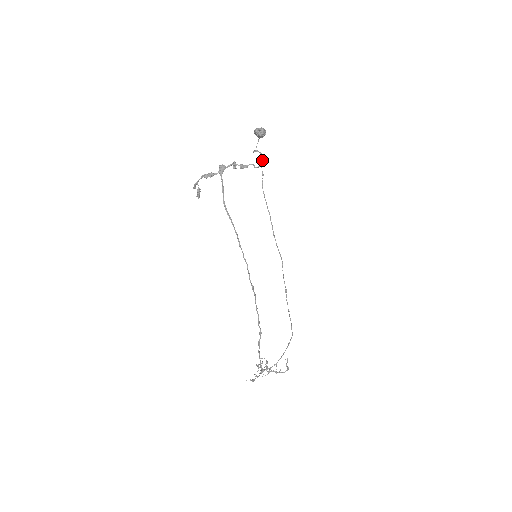
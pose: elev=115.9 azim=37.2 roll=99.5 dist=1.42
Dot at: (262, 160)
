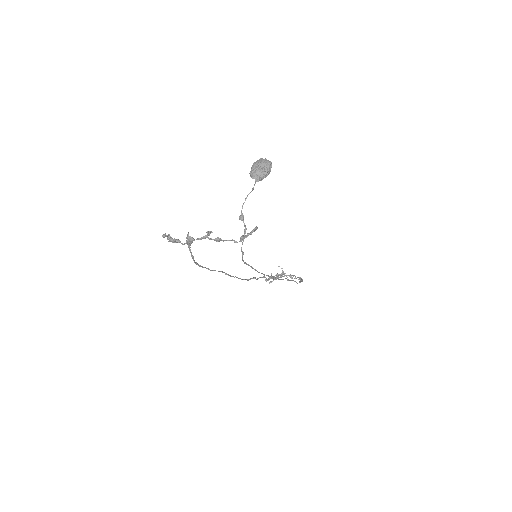
Dot at: (243, 240)
